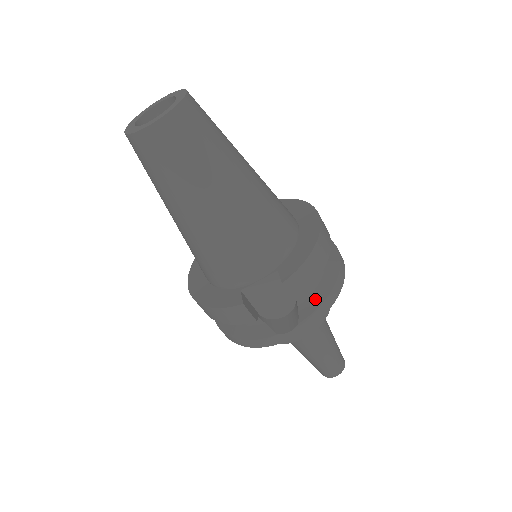
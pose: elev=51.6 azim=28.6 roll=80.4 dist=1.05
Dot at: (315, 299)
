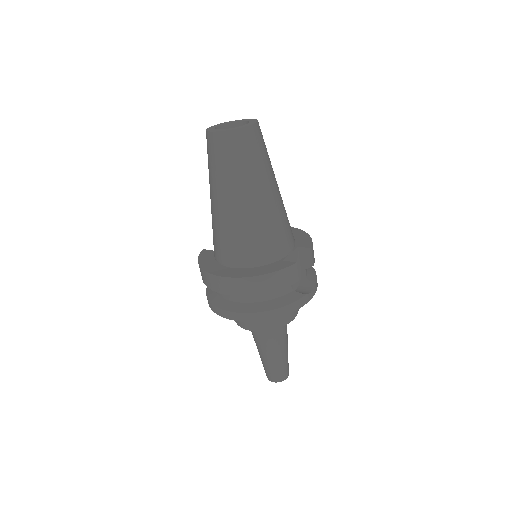
Dot at: (311, 273)
